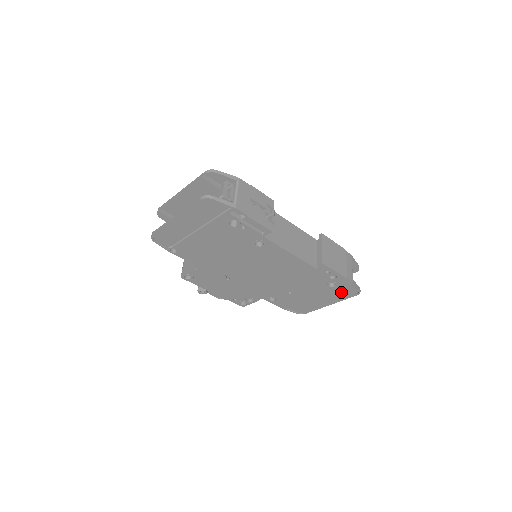
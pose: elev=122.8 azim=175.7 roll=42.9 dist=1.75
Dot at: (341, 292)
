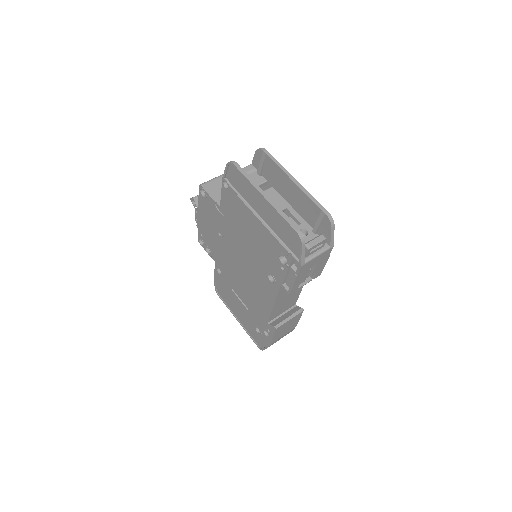
Dot at: (254, 333)
